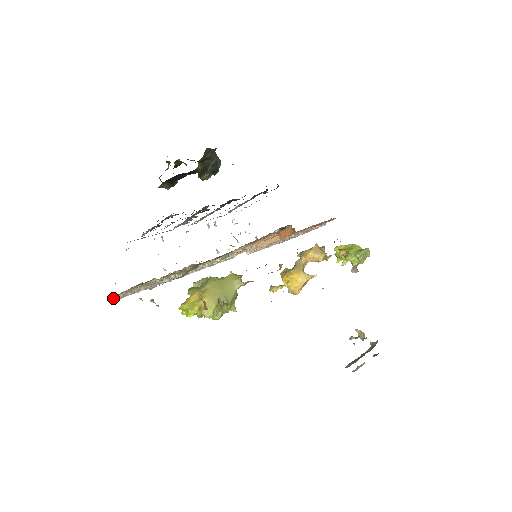
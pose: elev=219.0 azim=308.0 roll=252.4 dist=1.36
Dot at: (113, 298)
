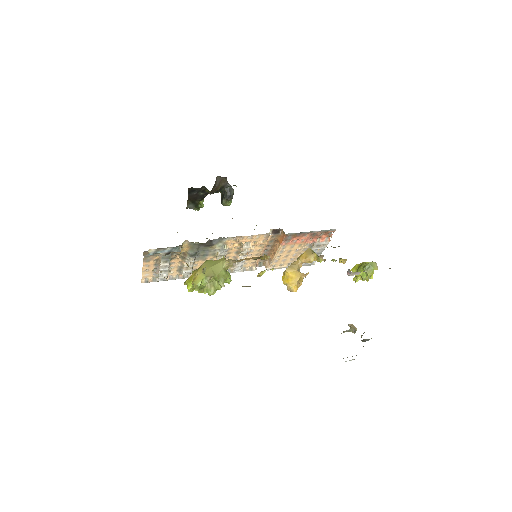
Dot at: (145, 280)
